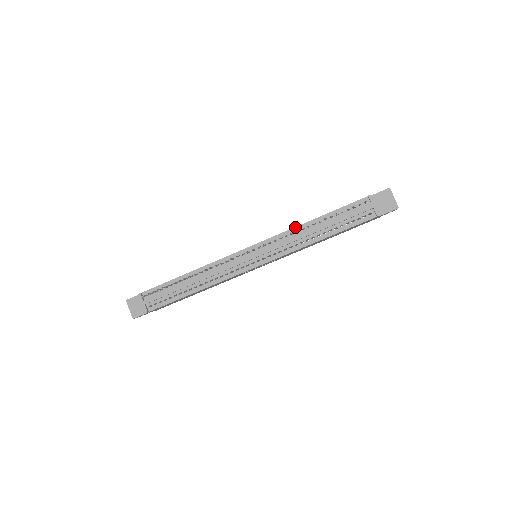
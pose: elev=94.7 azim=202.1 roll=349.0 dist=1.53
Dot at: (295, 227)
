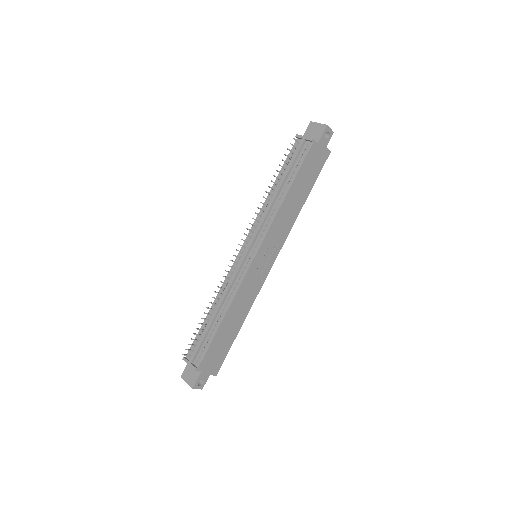
Dot at: (263, 205)
